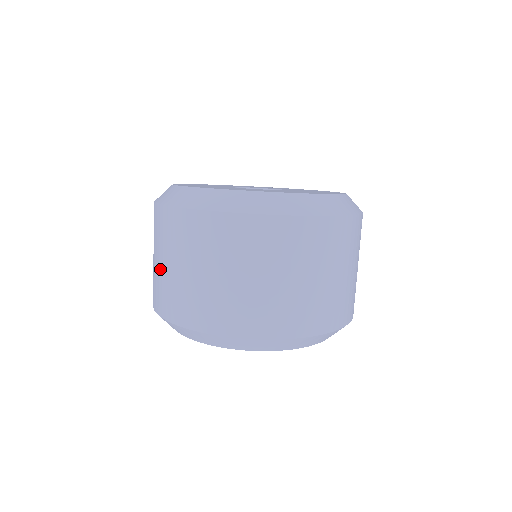
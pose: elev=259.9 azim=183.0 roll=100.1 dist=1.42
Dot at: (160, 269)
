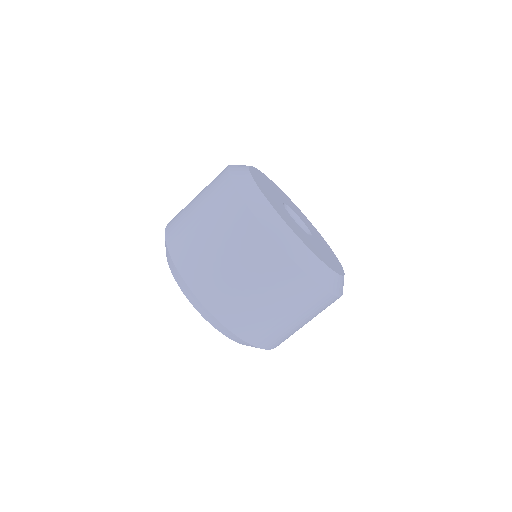
Dot at: (230, 274)
